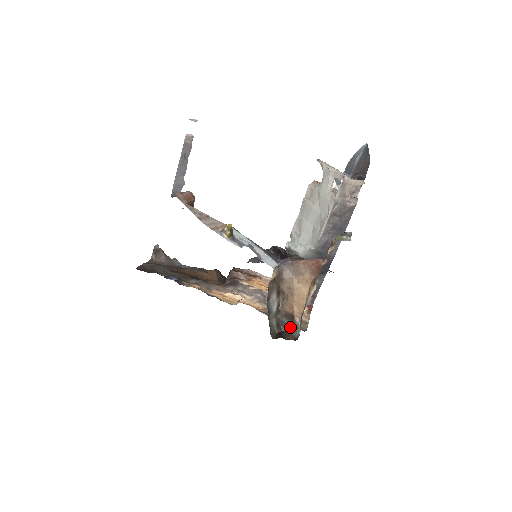
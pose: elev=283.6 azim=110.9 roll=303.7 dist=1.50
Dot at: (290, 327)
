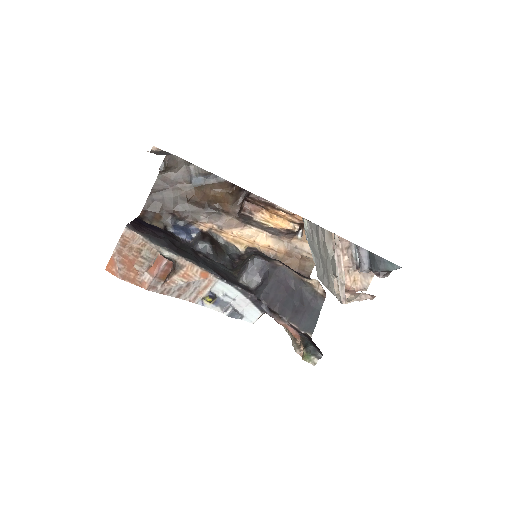
Dot at: occluded
